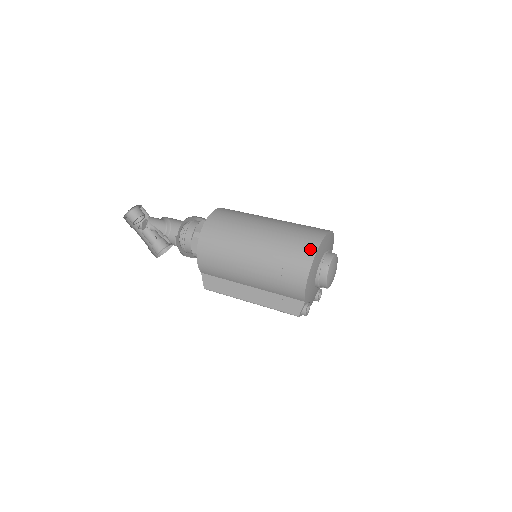
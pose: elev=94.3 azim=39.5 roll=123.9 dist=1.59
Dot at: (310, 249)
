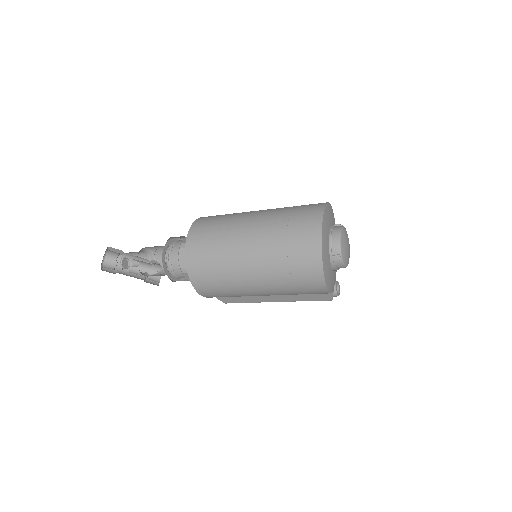
Dot at: (313, 260)
